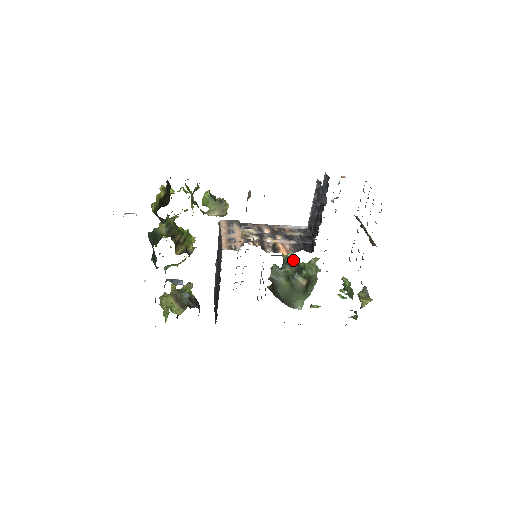
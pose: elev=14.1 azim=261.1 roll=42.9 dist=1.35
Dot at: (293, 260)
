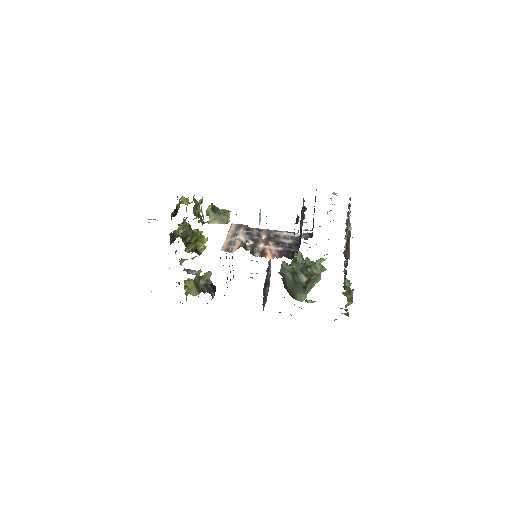
Dot at: (300, 259)
